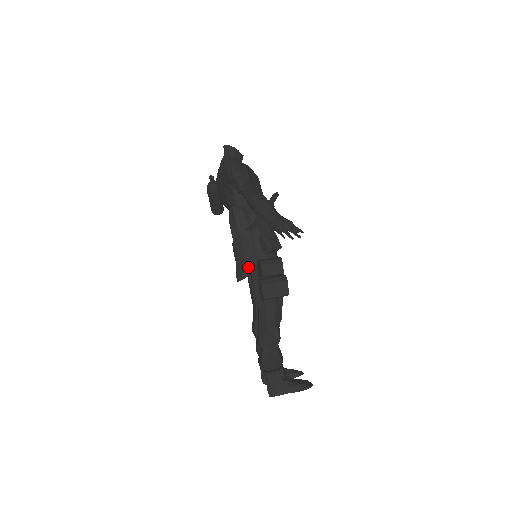
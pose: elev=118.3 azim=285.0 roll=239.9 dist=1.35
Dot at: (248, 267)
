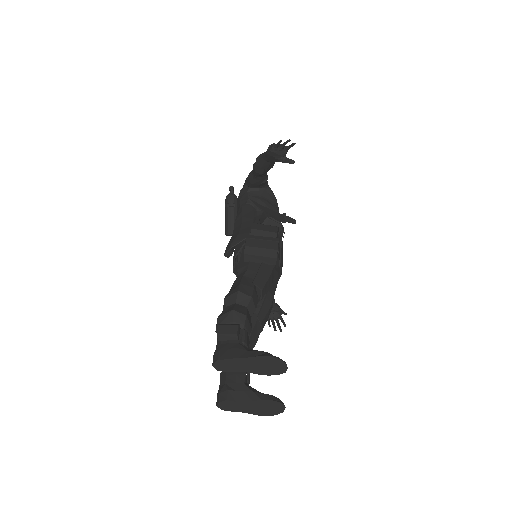
Dot at: (240, 237)
